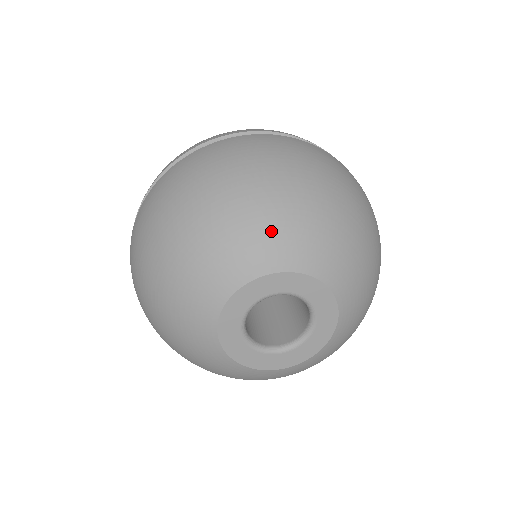
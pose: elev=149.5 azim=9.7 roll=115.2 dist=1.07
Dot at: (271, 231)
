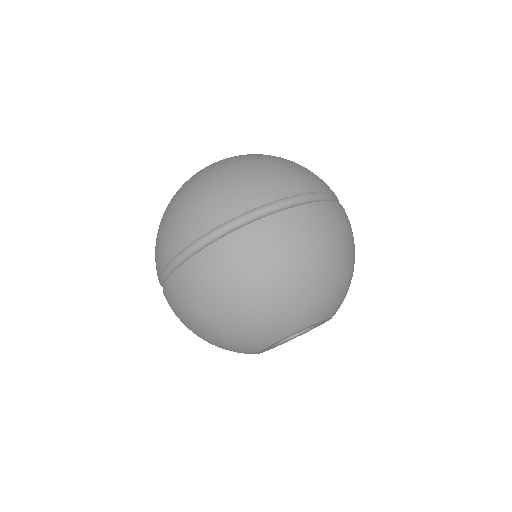
Dot at: (292, 315)
